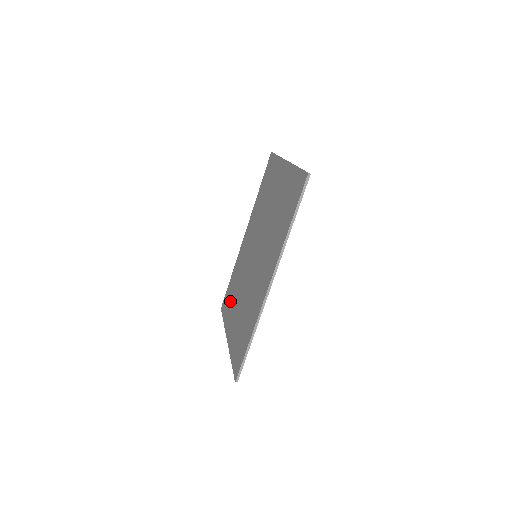
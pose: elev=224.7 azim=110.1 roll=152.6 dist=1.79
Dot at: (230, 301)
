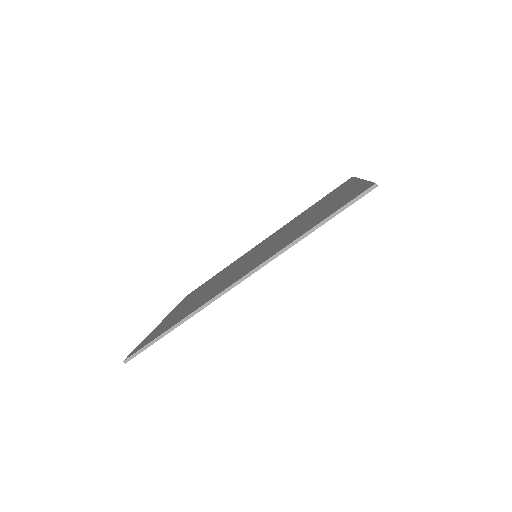
Dot at: (198, 290)
